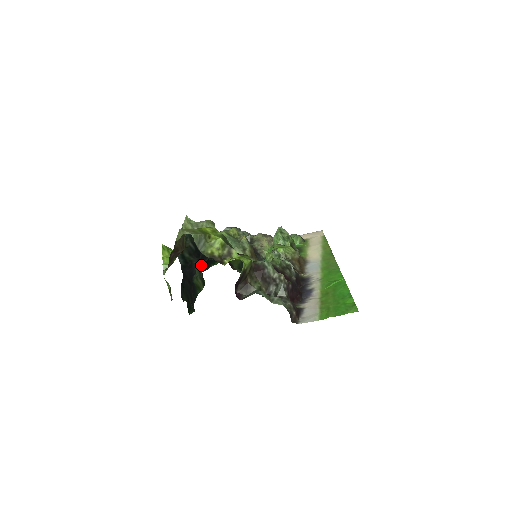
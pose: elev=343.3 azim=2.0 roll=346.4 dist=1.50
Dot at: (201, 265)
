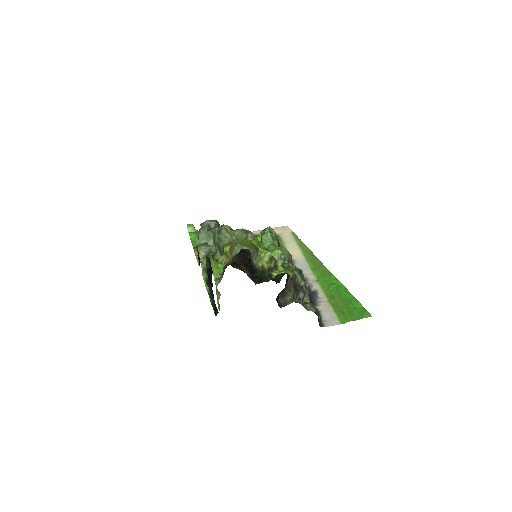
Dot at: occluded
